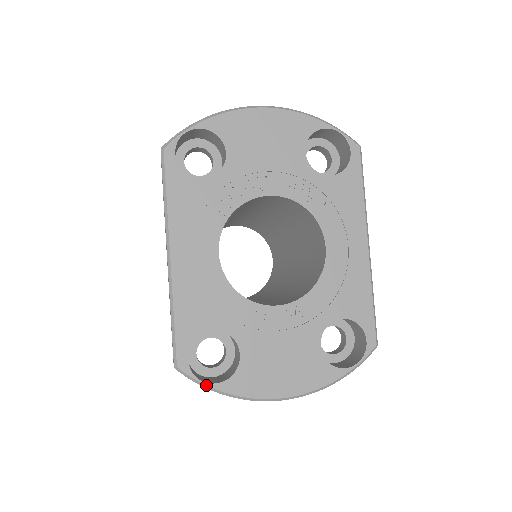
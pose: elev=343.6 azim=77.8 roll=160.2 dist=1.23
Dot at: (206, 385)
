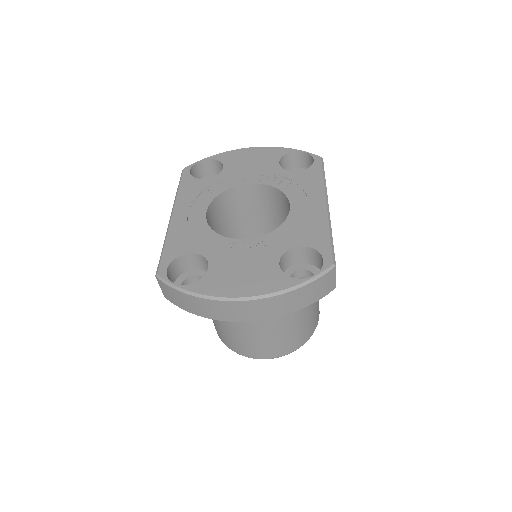
Dot at: (176, 286)
